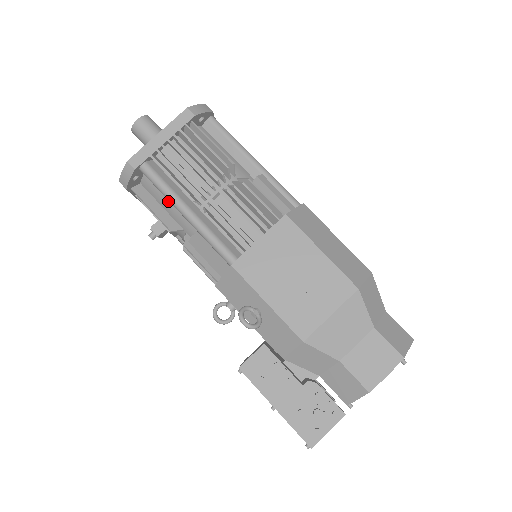
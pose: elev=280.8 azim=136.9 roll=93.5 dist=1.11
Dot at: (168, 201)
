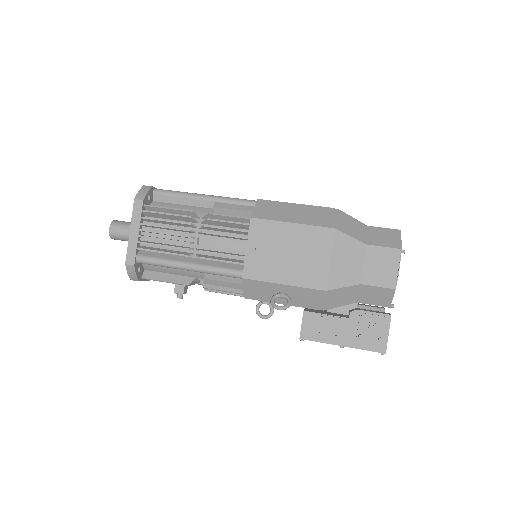
Dot at: (171, 268)
